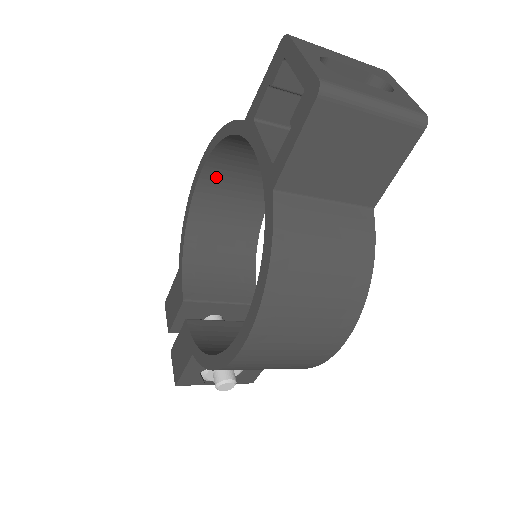
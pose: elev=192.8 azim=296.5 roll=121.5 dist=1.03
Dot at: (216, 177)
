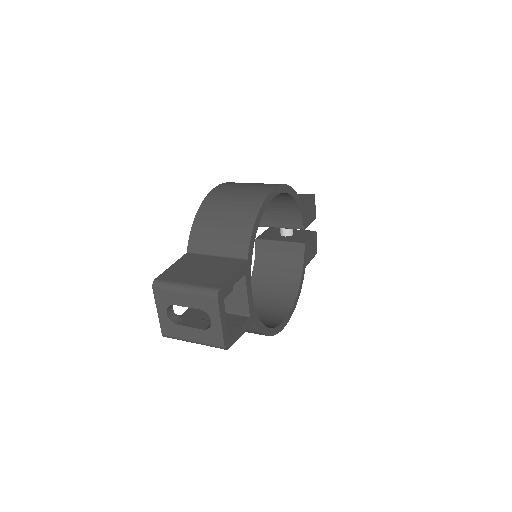
Dot at: occluded
